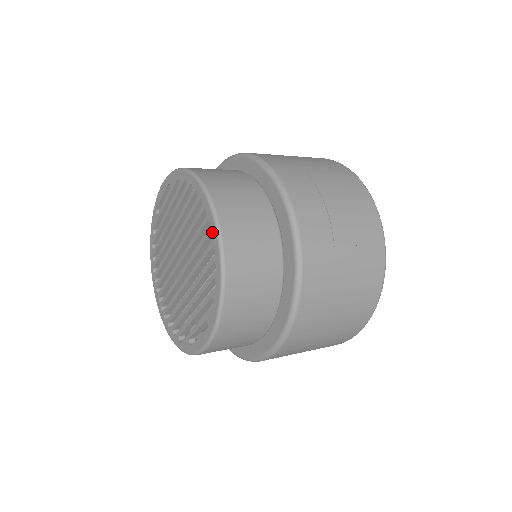
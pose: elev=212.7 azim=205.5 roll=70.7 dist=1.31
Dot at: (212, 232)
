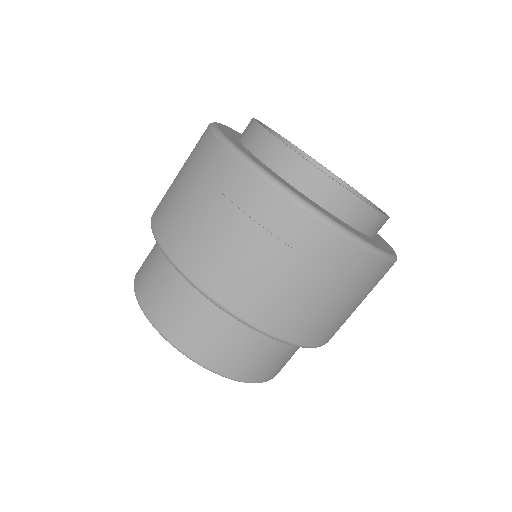
Dot at: occluded
